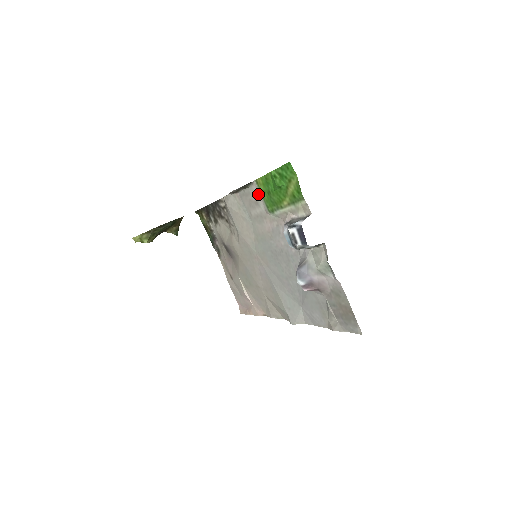
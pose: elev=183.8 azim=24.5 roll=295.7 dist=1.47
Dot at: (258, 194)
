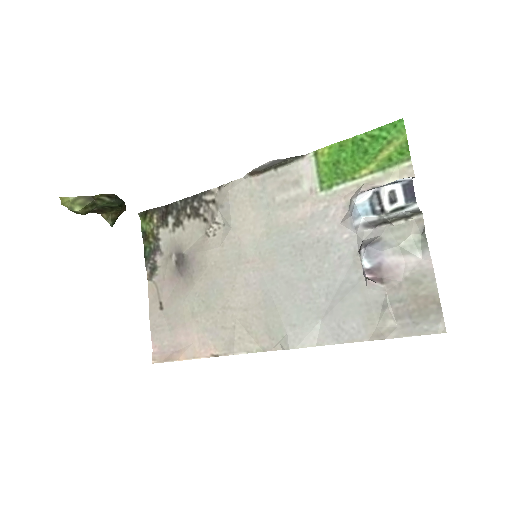
Dot at: (308, 170)
